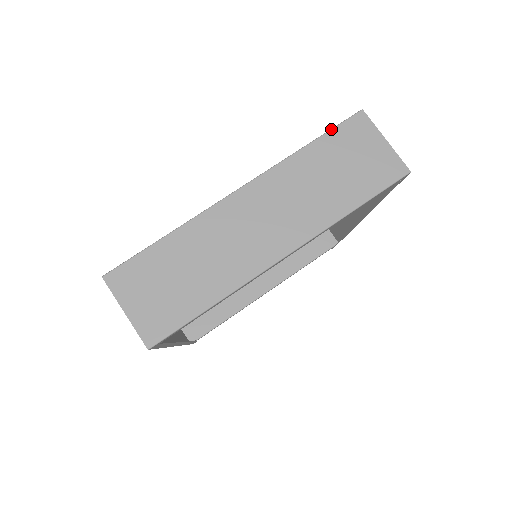
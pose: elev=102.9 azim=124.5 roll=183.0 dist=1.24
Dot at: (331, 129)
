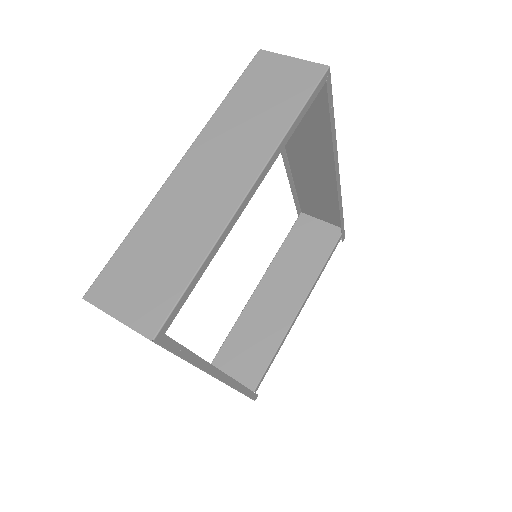
Dot at: (240, 76)
